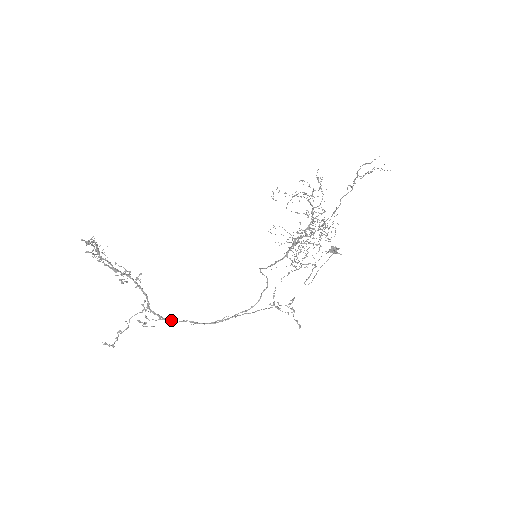
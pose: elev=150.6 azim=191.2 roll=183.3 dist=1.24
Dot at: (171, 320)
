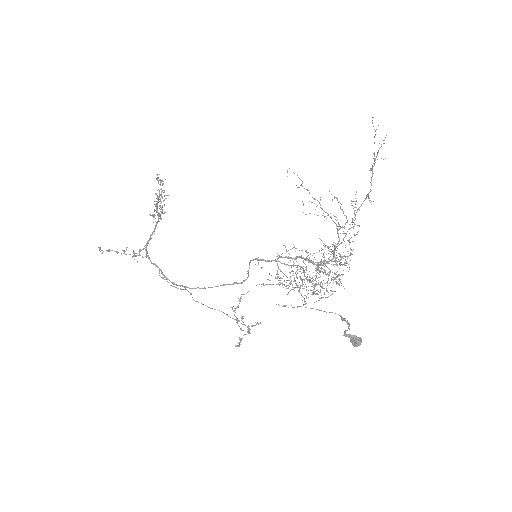
Dot at: occluded
